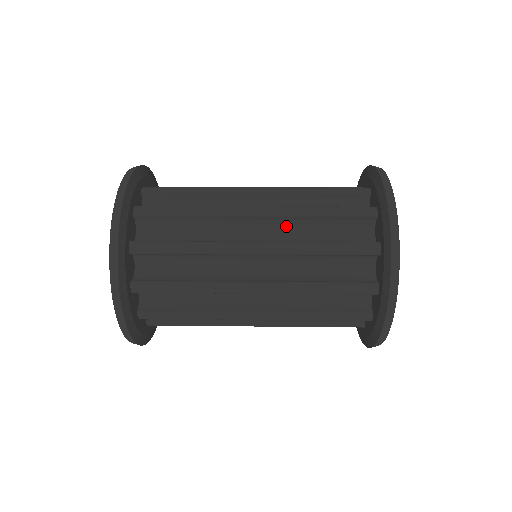
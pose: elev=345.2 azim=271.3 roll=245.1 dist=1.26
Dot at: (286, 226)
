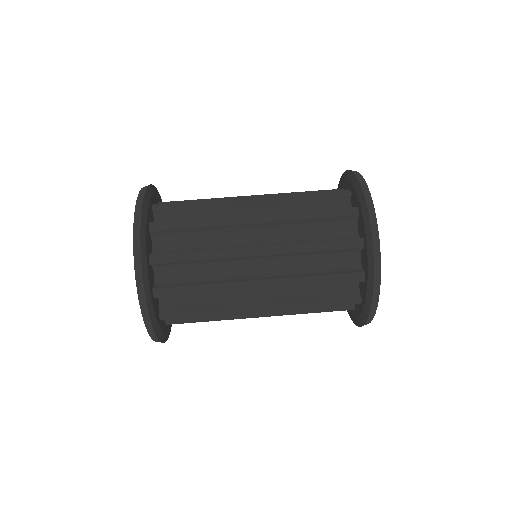
Dot at: occluded
